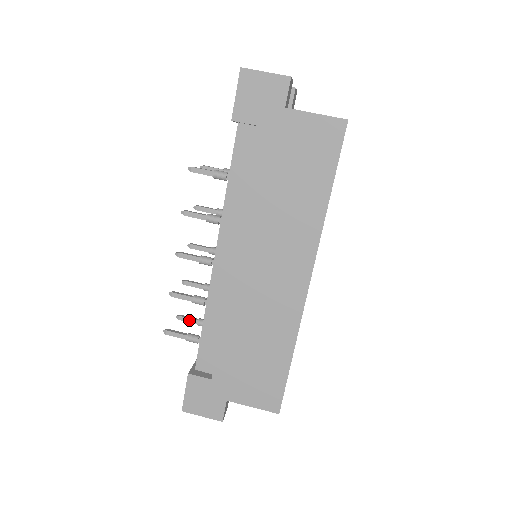
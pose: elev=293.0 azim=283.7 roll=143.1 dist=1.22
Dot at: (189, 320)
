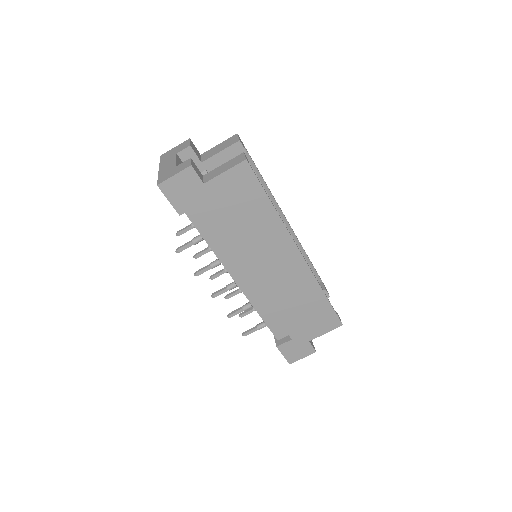
Dot at: (248, 313)
